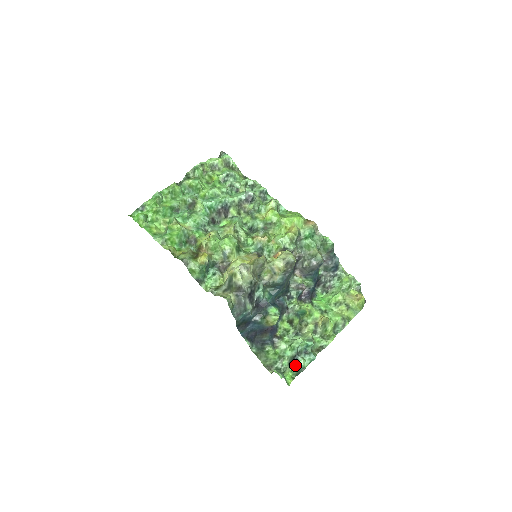
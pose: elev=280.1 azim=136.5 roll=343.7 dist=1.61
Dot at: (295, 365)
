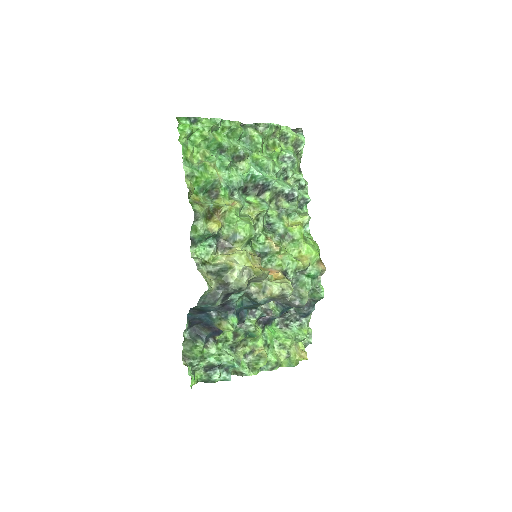
Dot at: (209, 374)
